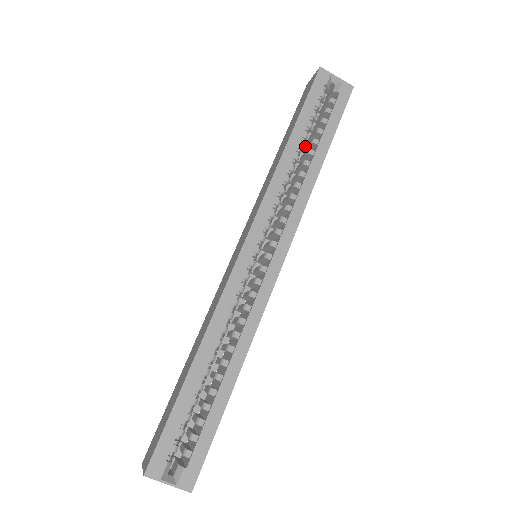
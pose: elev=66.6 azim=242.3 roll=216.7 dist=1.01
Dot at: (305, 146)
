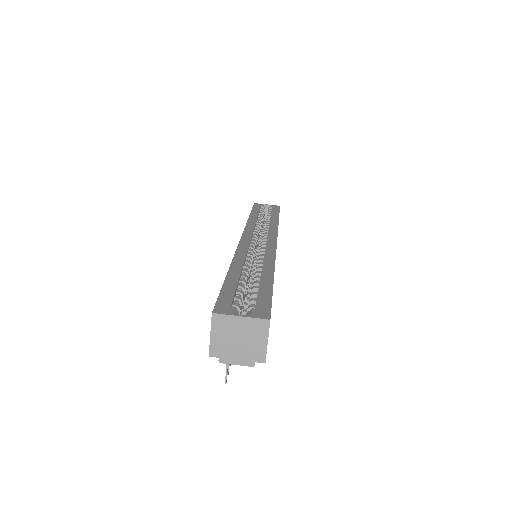
Dot at: occluded
